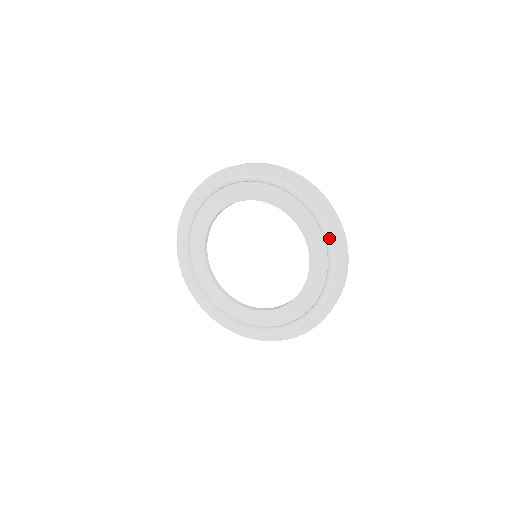
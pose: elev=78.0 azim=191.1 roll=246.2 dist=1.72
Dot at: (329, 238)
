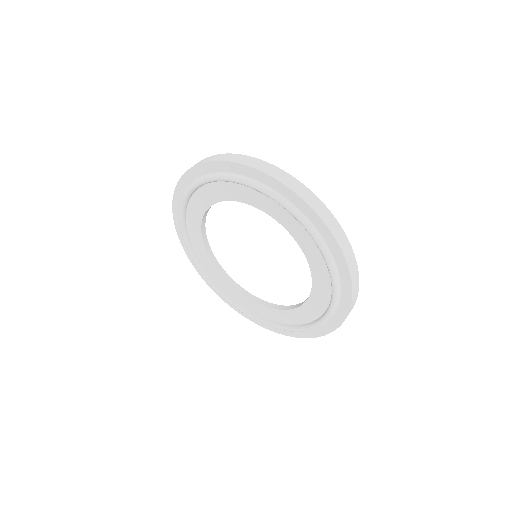
Dot at: (315, 235)
